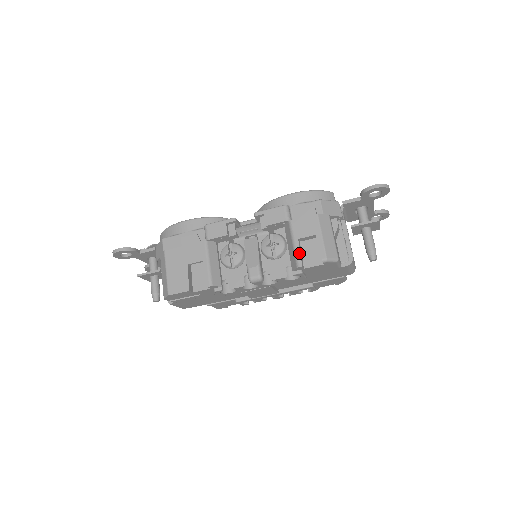
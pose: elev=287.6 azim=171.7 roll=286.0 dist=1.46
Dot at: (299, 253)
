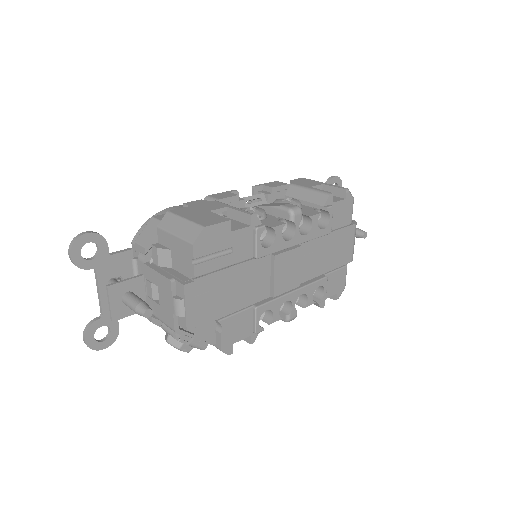
Dot at: (321, 190)
